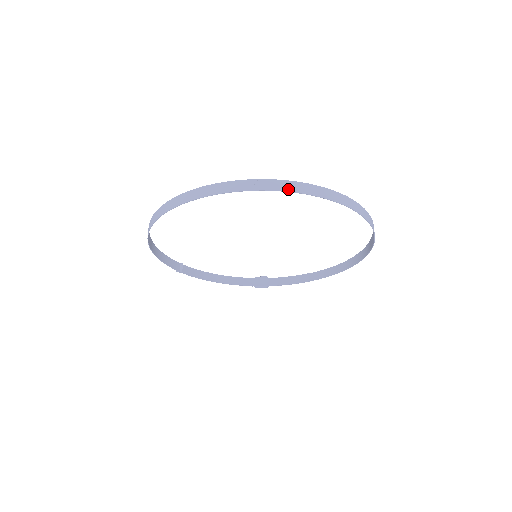
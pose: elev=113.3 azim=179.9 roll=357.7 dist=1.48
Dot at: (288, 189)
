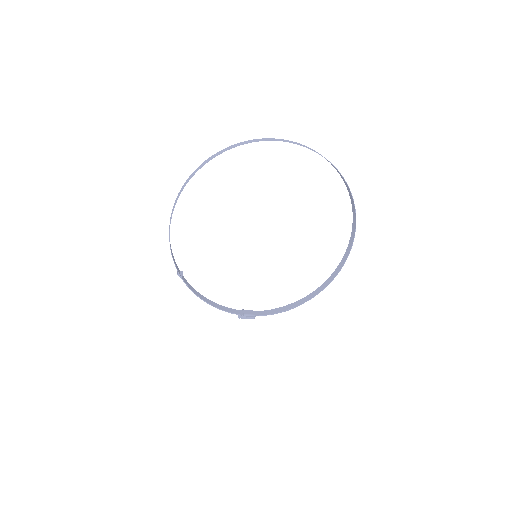
Dot at: (304, 146)
